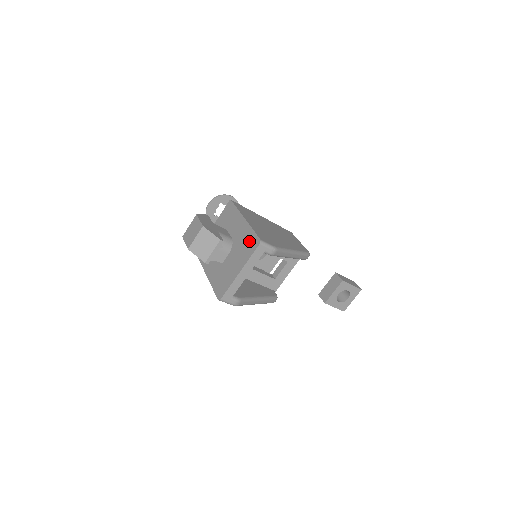
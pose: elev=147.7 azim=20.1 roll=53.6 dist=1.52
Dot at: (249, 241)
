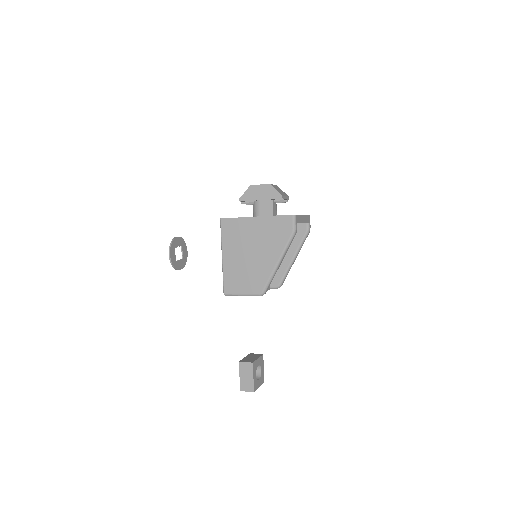
Dot at: occluded
